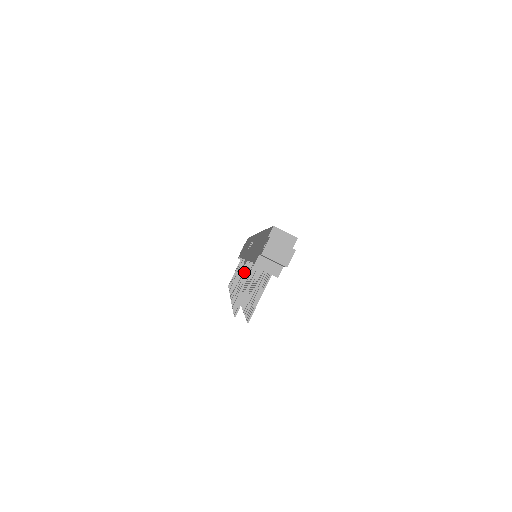
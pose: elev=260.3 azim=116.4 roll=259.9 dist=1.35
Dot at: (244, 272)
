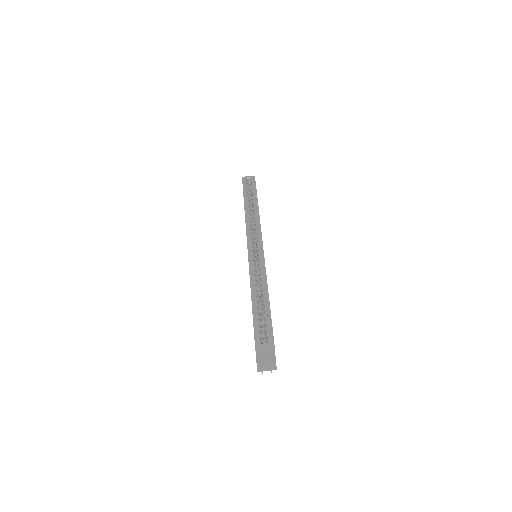
Dot at: occluded
